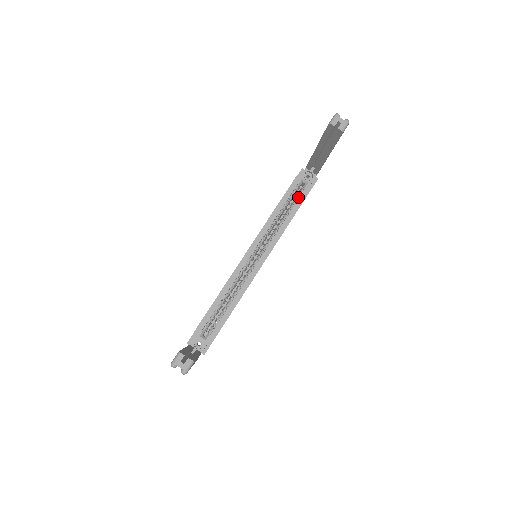
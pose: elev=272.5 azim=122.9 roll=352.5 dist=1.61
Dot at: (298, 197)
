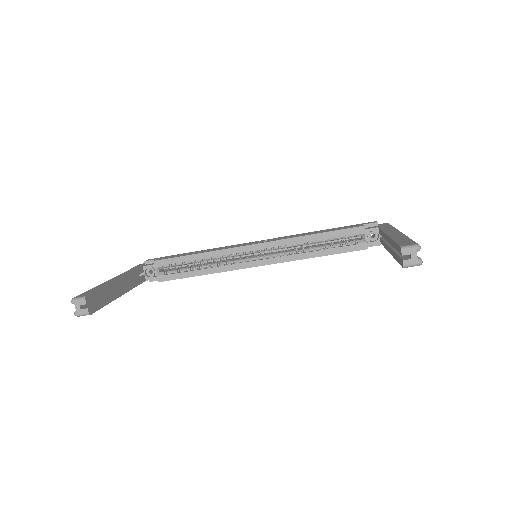
Dot at: (343, 245)
